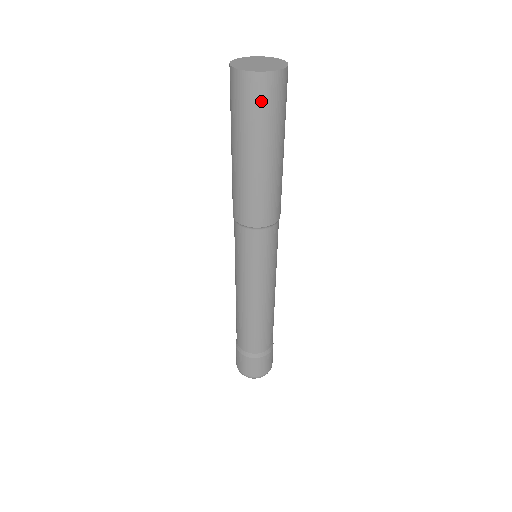
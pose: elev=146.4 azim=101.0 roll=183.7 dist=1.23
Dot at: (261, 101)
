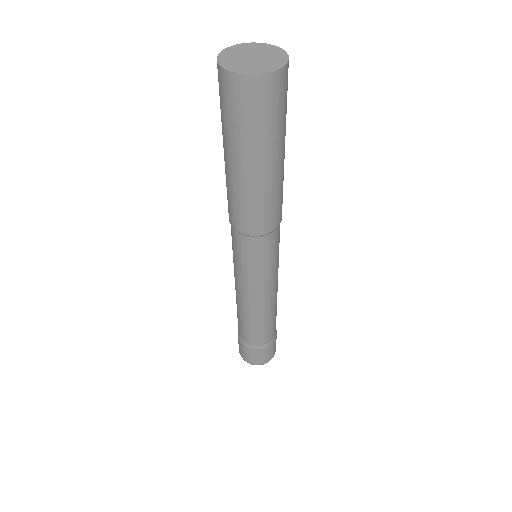
Dot at: (274, 103)
